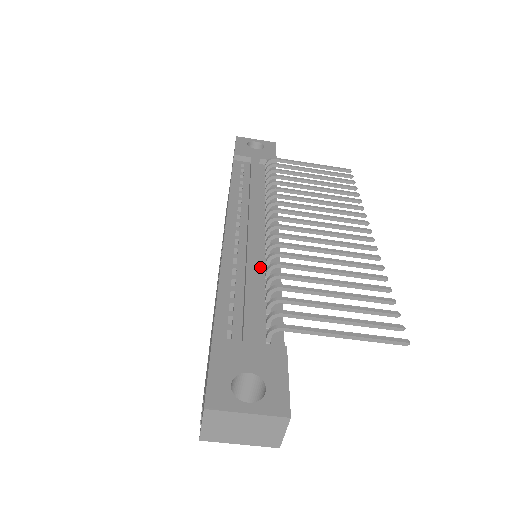
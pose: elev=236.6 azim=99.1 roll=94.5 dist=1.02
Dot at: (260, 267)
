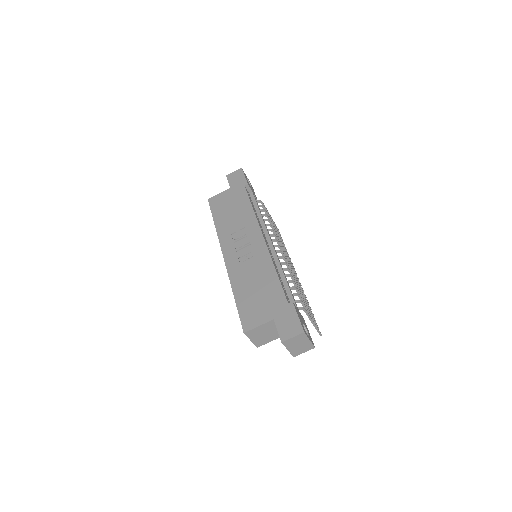
Dot at: occluded
